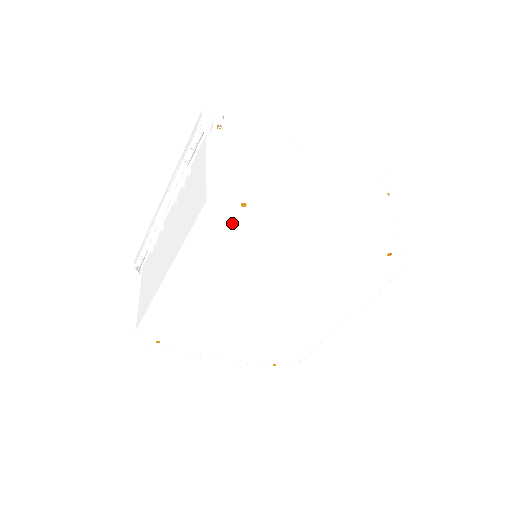
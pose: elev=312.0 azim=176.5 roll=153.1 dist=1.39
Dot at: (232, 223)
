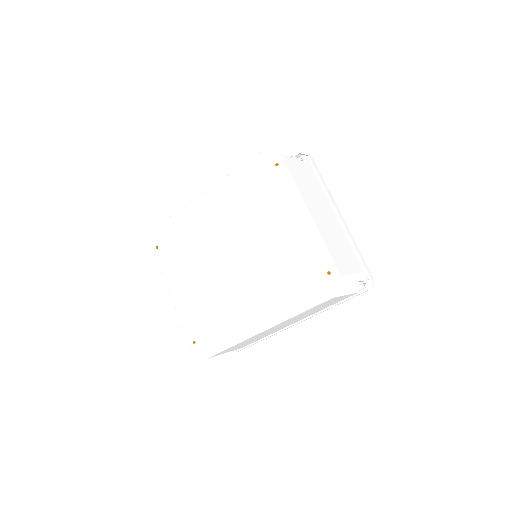
Dot at: (263, 174)
